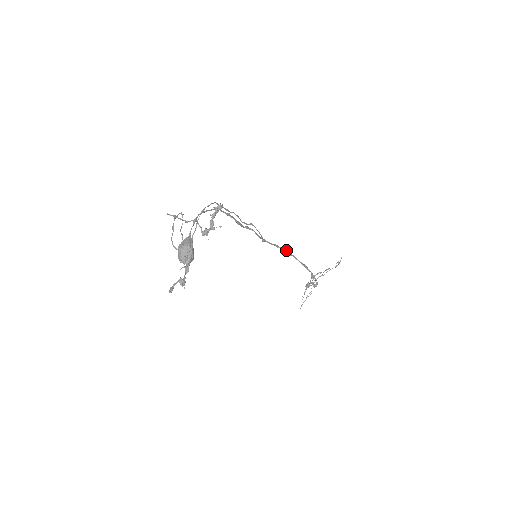
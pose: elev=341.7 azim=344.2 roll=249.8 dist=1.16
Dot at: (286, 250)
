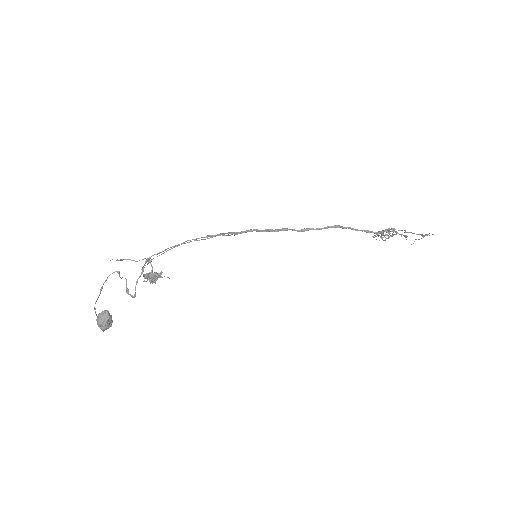
Dot at: (330, 227)
